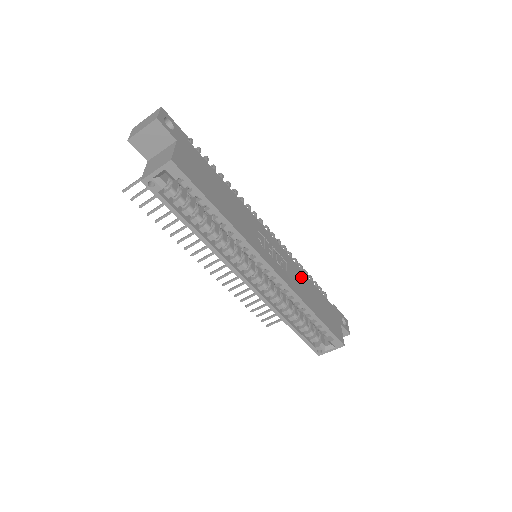
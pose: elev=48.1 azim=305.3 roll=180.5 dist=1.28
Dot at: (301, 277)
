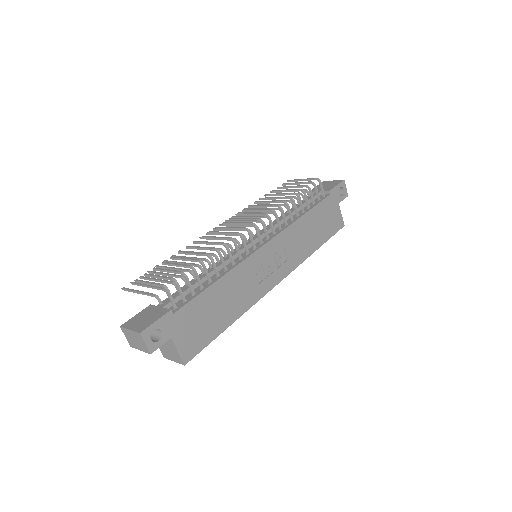
Dot at: (298, 232)
